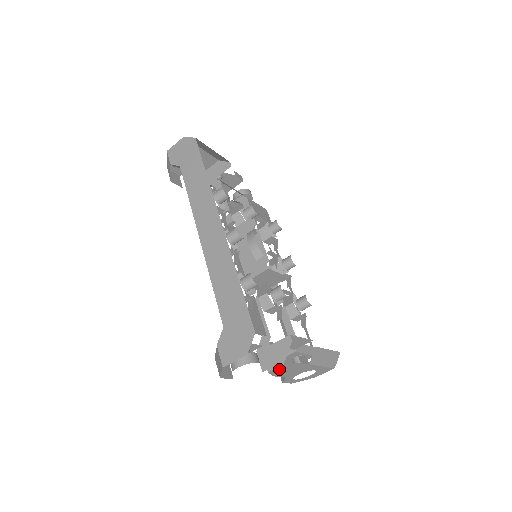
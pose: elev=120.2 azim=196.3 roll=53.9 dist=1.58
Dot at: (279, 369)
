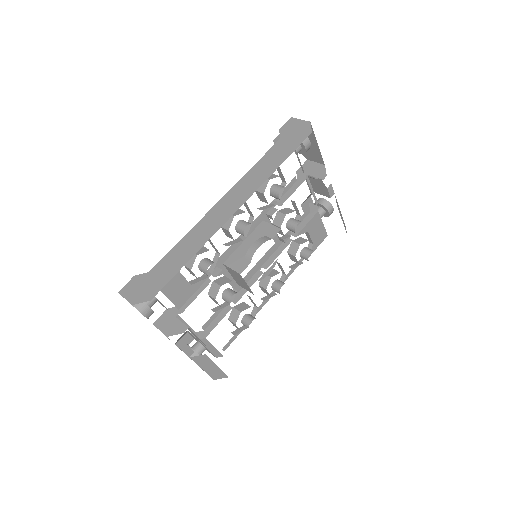
Dot at: occluded
